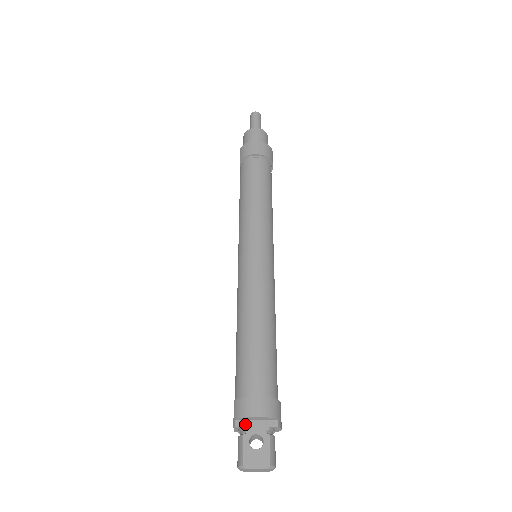
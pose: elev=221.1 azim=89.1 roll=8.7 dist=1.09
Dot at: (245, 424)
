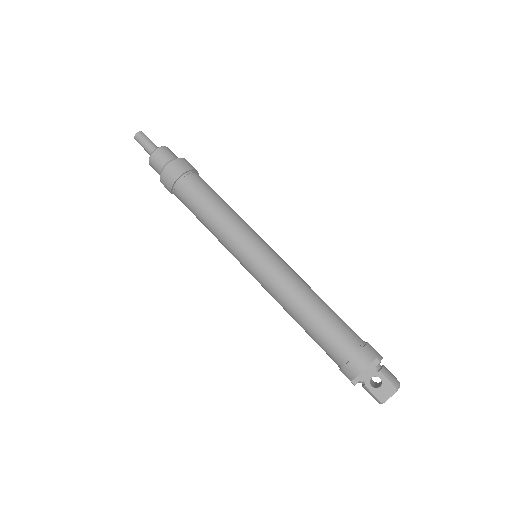
Dot at: (359, 378)
